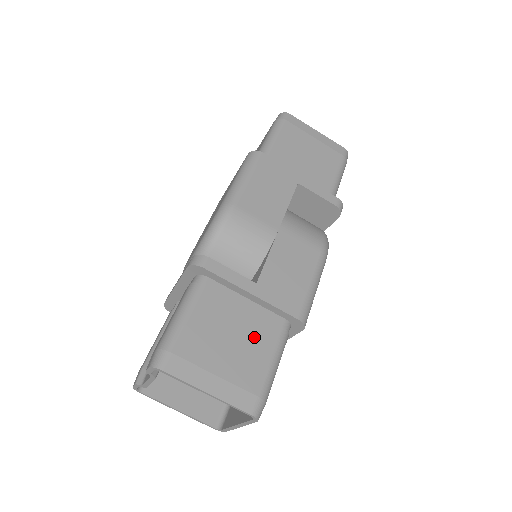
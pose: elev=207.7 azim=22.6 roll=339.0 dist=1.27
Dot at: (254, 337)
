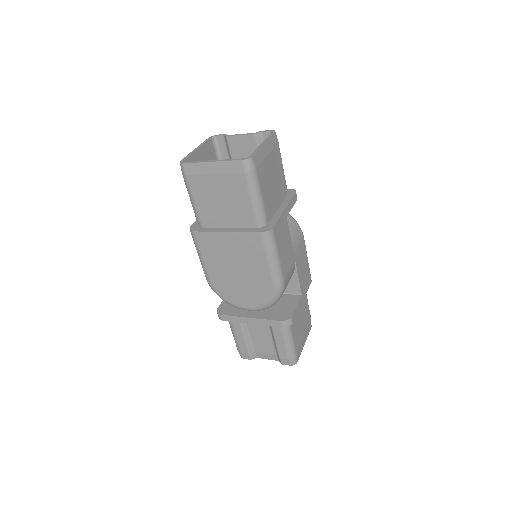
Dot at: (303, 308)
